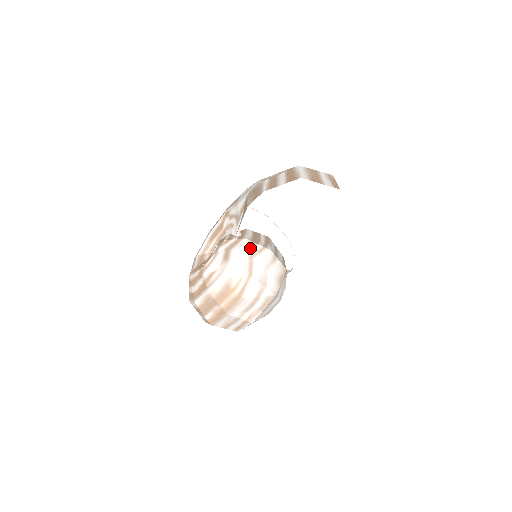
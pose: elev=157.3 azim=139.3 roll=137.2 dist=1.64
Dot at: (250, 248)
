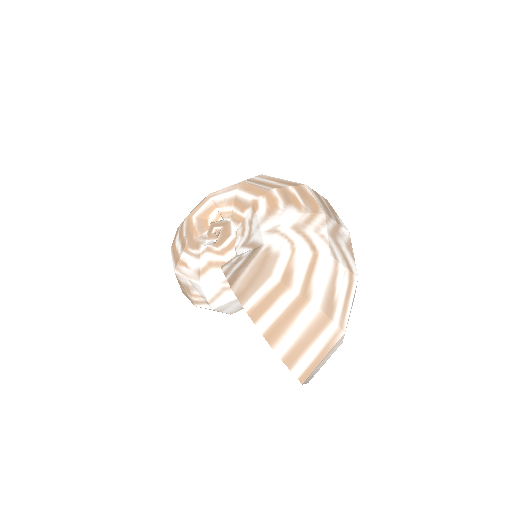
Dot at: occluded
